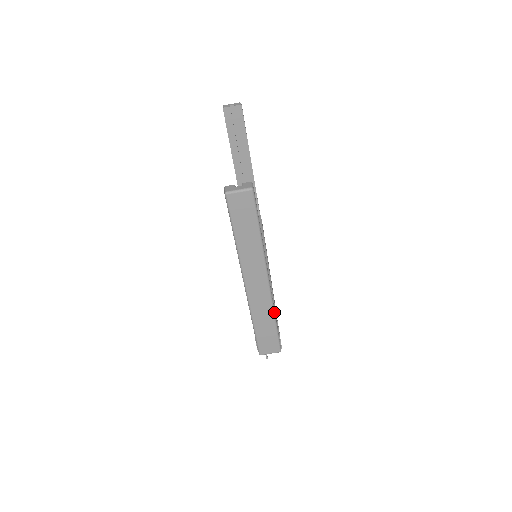
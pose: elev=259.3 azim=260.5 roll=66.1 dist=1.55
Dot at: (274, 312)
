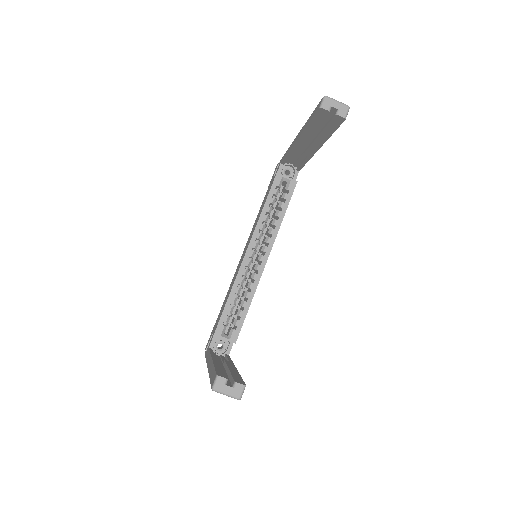
Dot at: occluded
